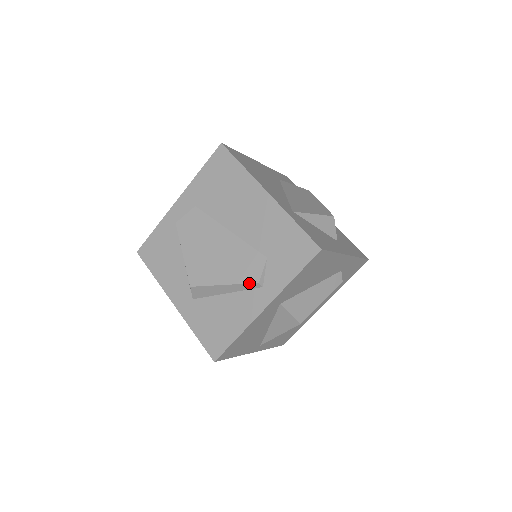
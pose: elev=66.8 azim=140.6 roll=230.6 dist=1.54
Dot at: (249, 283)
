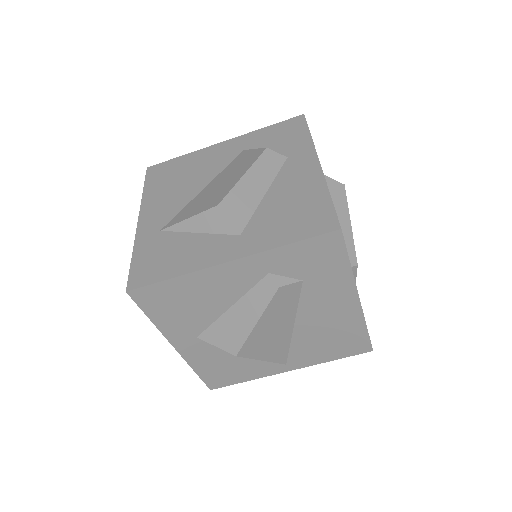
Dot at: occluded
